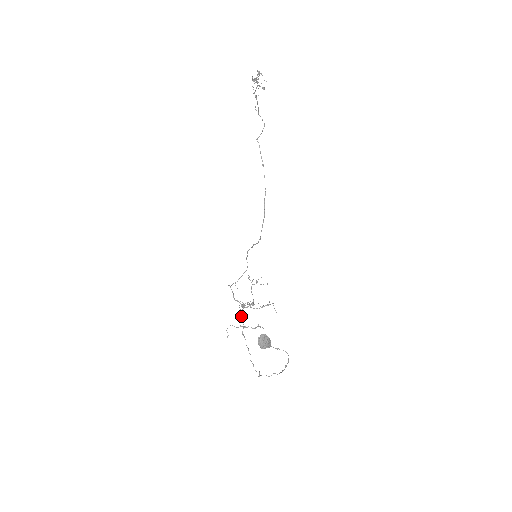
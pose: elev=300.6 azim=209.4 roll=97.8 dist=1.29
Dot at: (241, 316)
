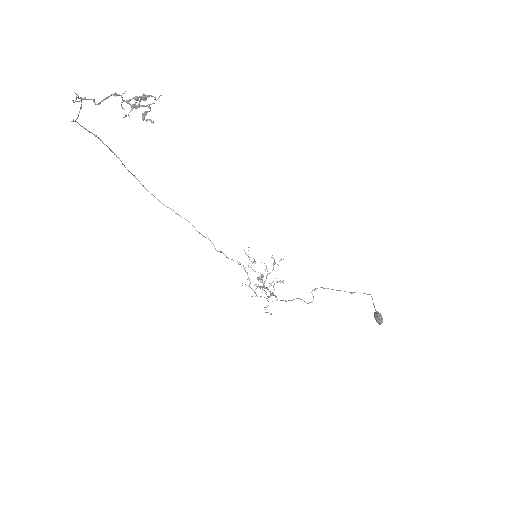
Dot at: occluded
